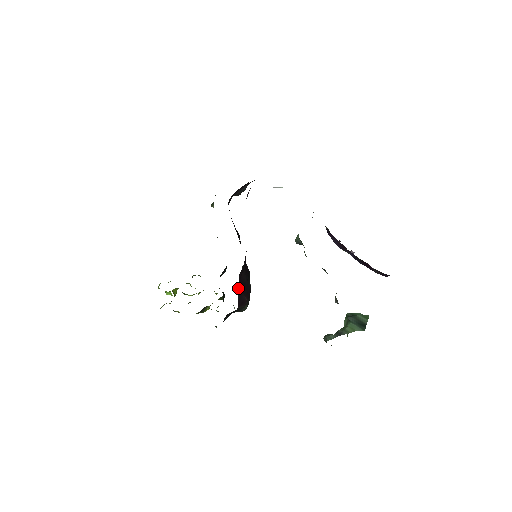
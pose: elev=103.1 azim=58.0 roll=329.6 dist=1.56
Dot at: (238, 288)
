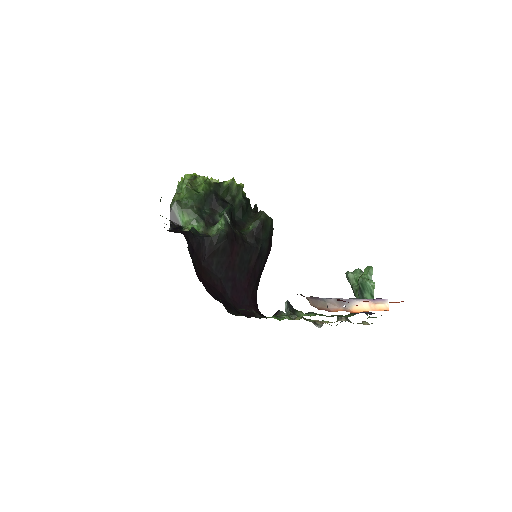
Dot at: occluded
